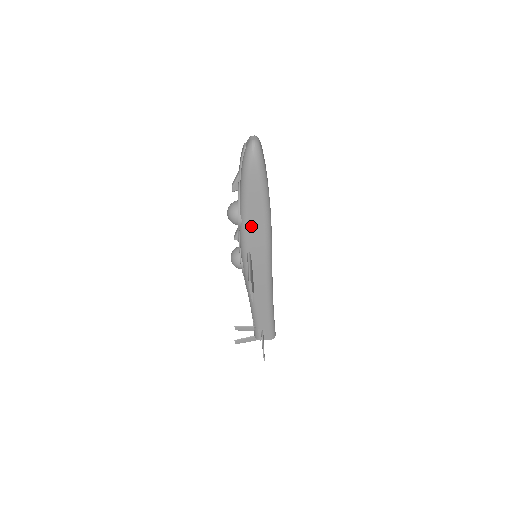
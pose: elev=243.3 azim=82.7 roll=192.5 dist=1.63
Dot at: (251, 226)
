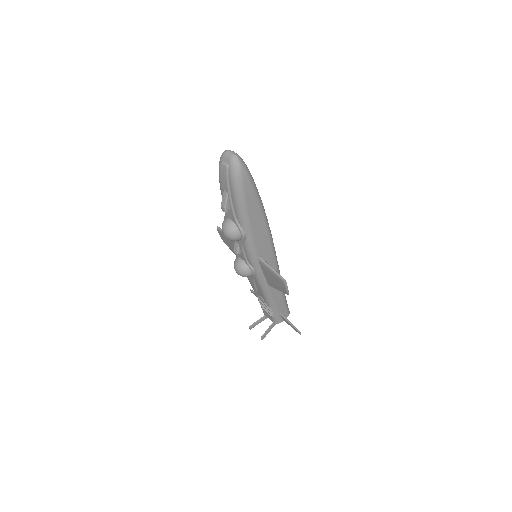
Dot at: (256, 233)
